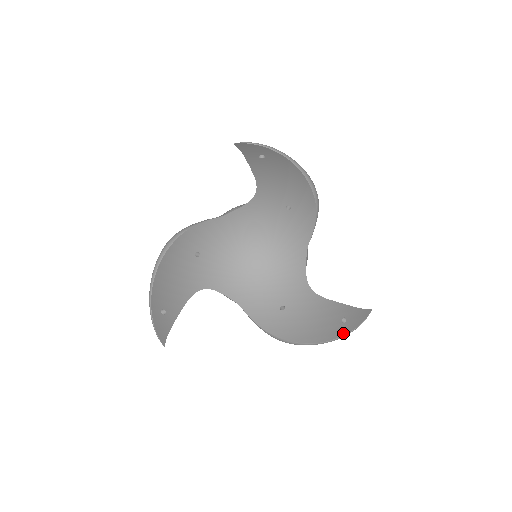
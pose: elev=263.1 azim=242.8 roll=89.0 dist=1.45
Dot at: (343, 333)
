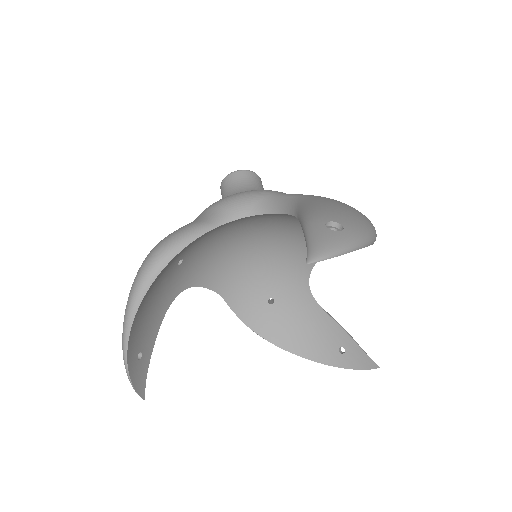
Dot at: (338, 365)
